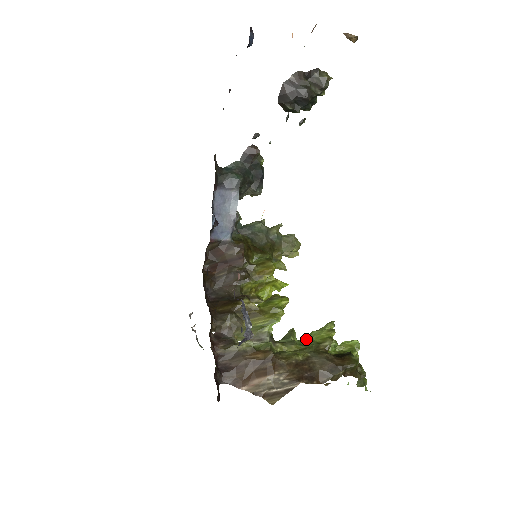
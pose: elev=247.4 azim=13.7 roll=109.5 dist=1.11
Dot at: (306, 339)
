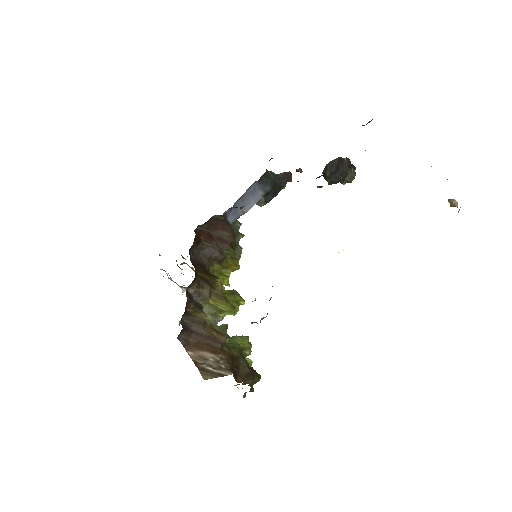
Dot at: (234, 339)
